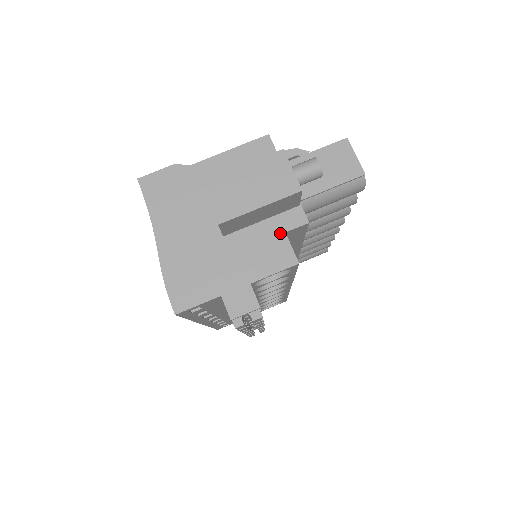
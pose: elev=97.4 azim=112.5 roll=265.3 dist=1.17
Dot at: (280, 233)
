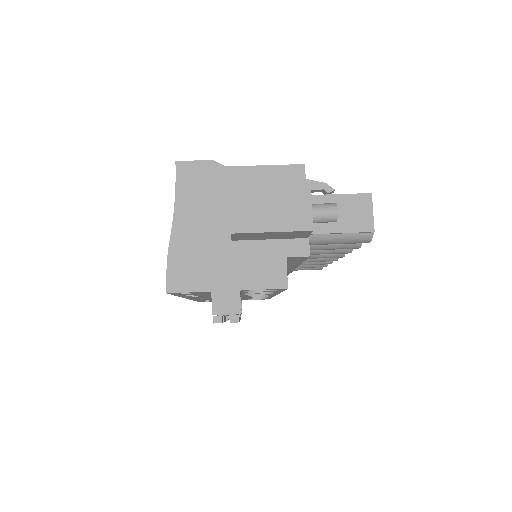
Dot at: (282, 256)
